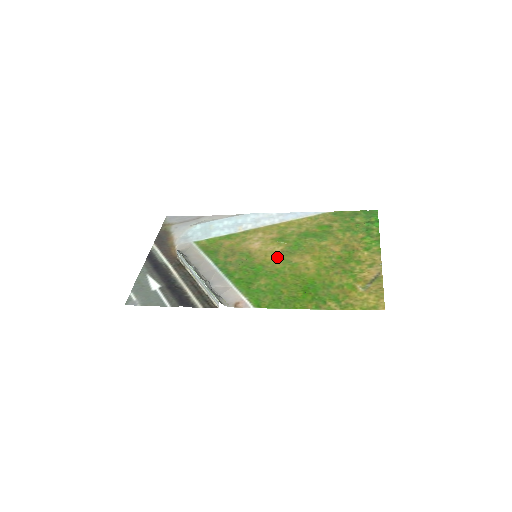
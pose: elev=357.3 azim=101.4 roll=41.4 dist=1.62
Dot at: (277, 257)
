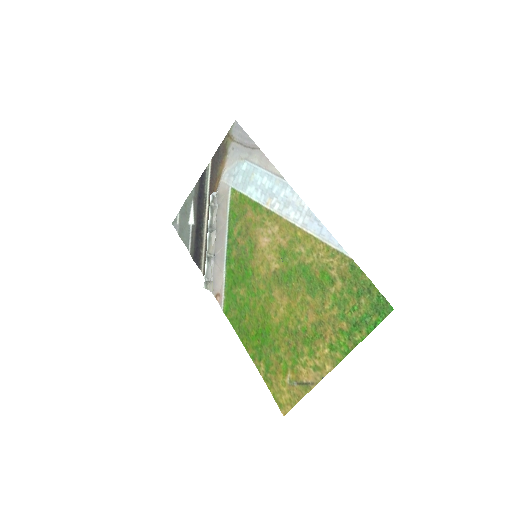
Dot at: (267, 275)
